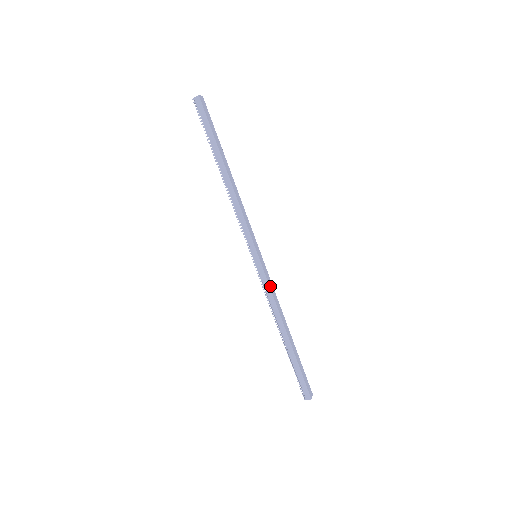
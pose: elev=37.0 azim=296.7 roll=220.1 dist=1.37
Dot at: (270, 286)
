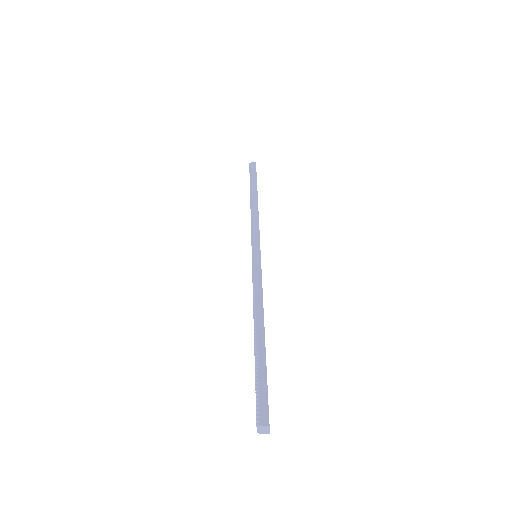
Dot at: occluded
